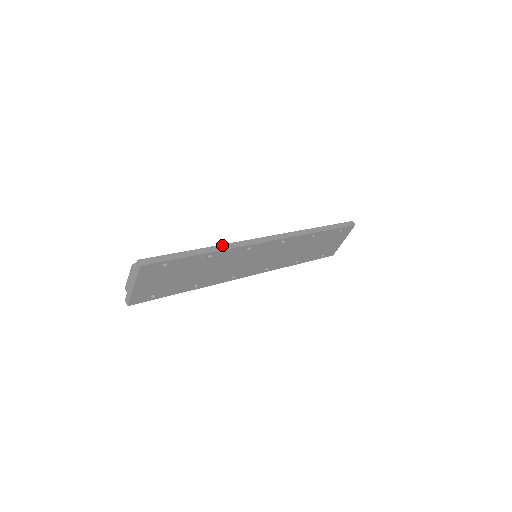
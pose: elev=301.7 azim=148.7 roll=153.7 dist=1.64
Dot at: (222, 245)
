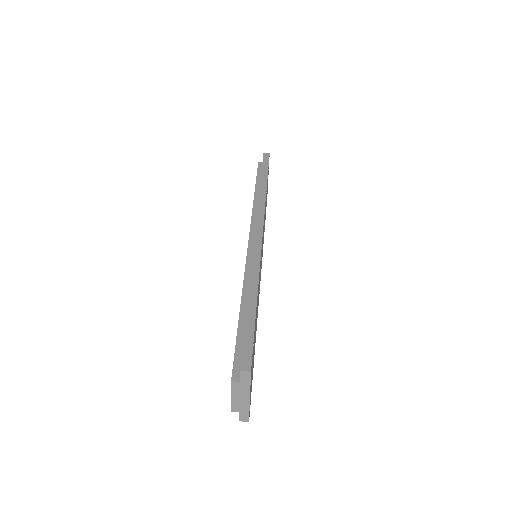
Dot at: (251, 274)
